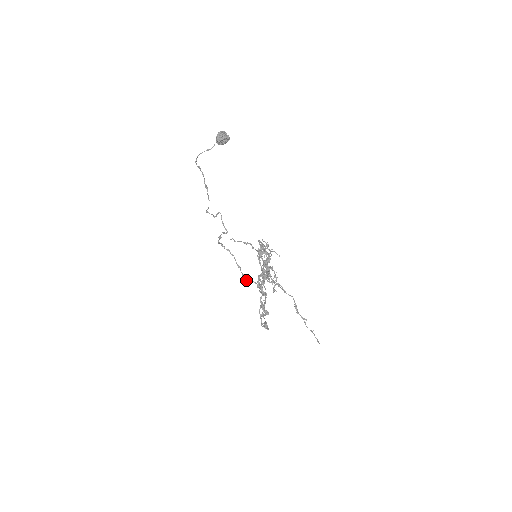
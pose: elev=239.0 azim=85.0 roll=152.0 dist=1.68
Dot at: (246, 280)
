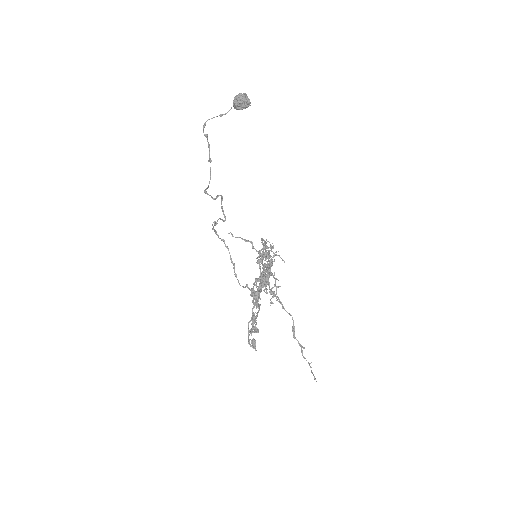
Dot at: occluded
